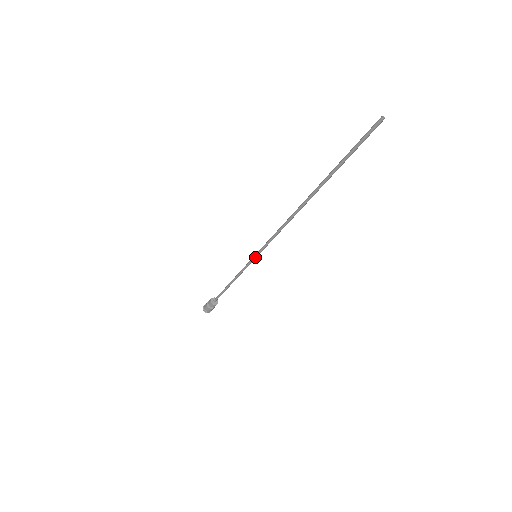
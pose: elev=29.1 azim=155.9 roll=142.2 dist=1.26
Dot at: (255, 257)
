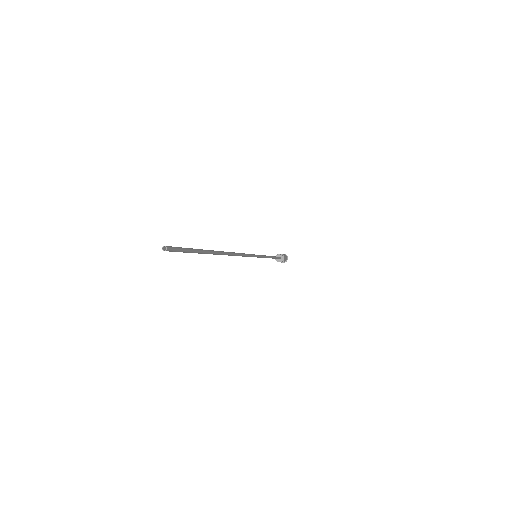
Dot at: occluded
